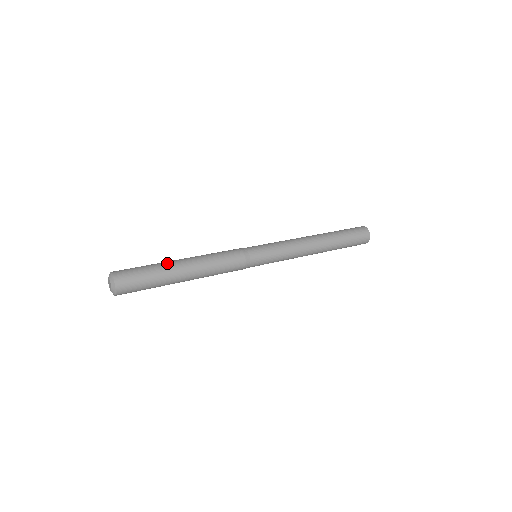
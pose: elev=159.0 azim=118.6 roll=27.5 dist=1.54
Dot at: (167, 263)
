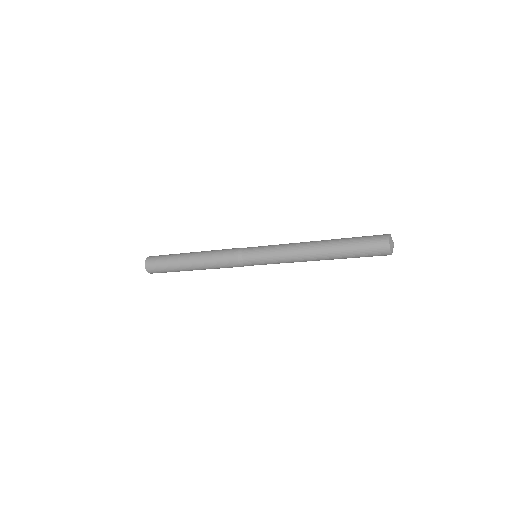
Dot at: occluded
